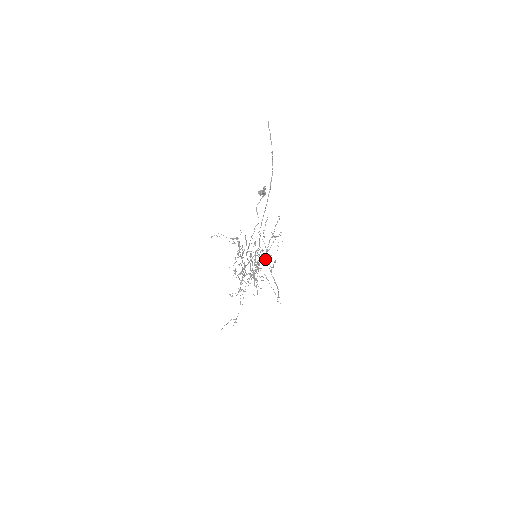
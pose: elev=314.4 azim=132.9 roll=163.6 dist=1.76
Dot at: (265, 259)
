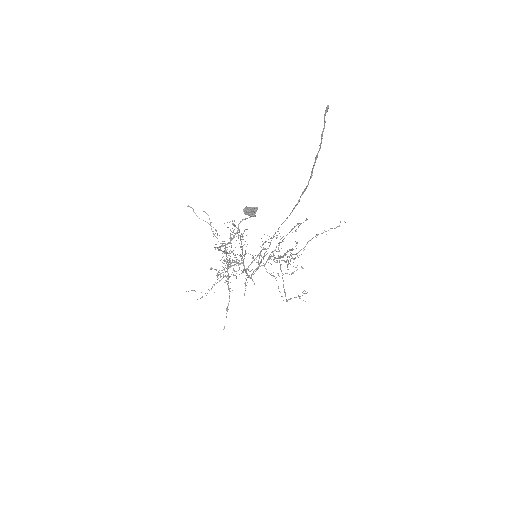
Dot at: occluded
